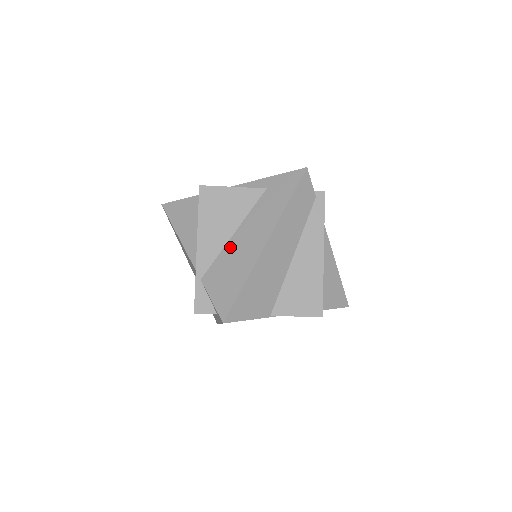
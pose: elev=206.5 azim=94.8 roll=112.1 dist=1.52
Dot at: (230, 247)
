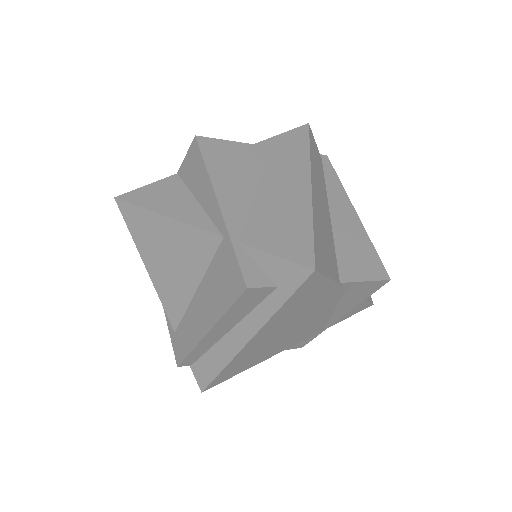
Dot at: (261, 200)
